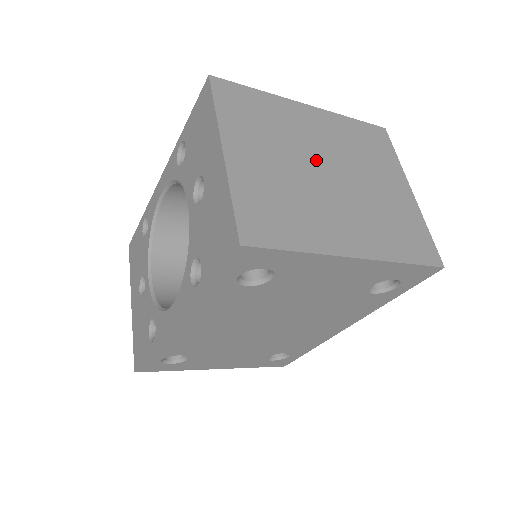
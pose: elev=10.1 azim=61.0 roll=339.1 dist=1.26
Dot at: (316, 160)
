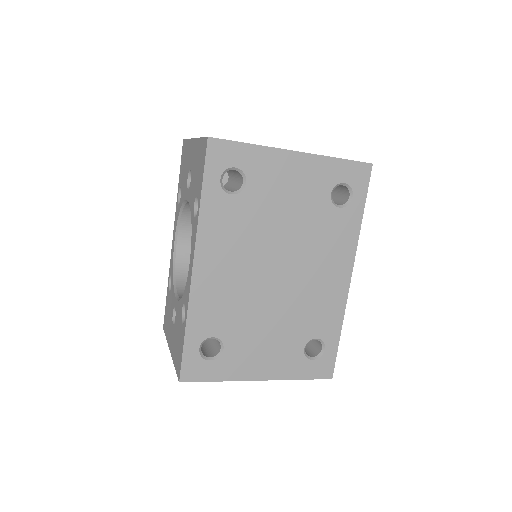
Dot at: occluded
